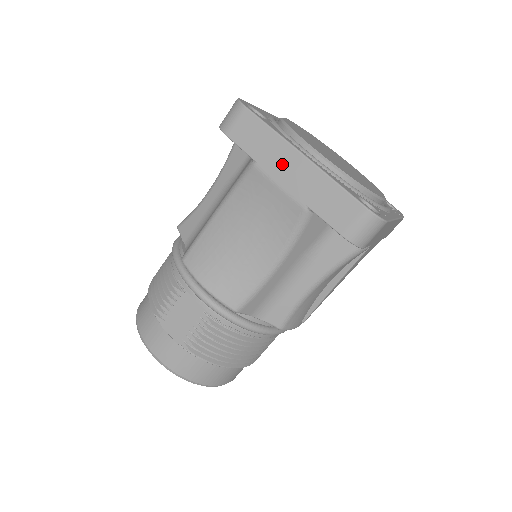
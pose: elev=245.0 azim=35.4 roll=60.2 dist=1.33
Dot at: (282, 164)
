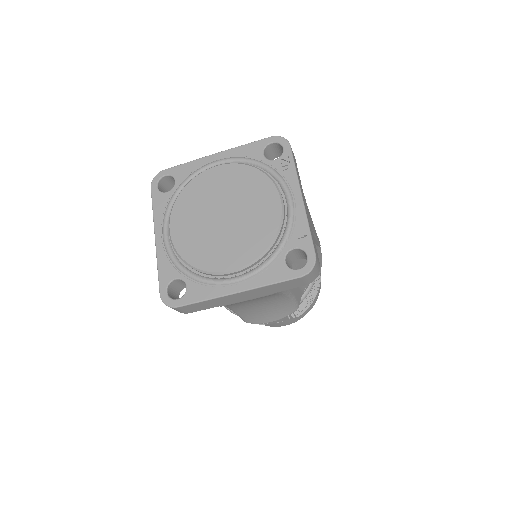
Dot at: (234, 299)
